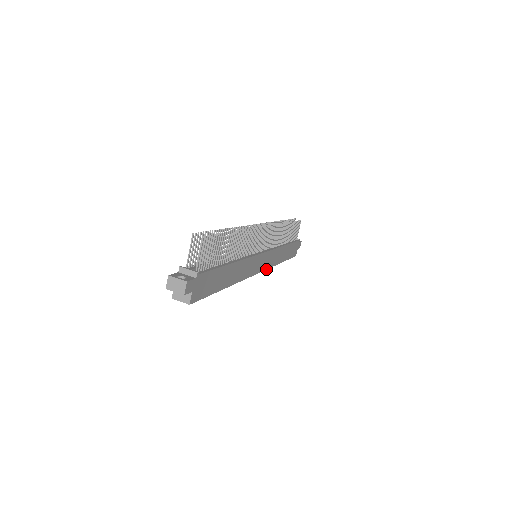
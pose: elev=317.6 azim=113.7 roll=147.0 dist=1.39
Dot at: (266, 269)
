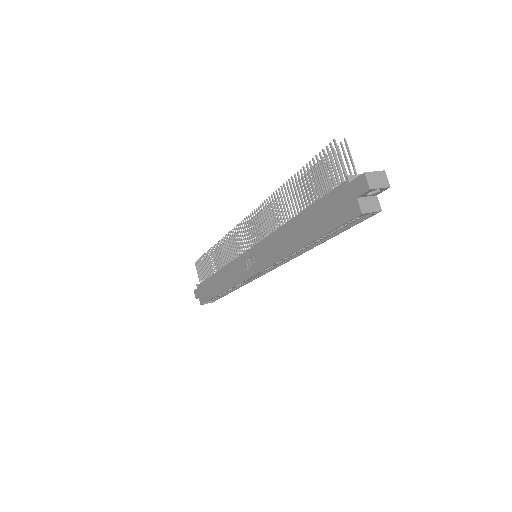
Dot at: (256, 278)
